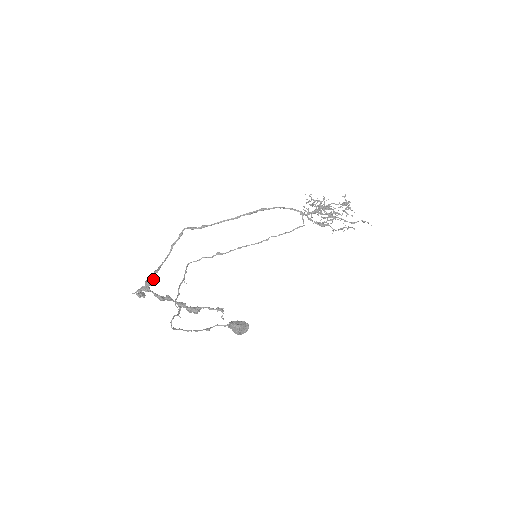
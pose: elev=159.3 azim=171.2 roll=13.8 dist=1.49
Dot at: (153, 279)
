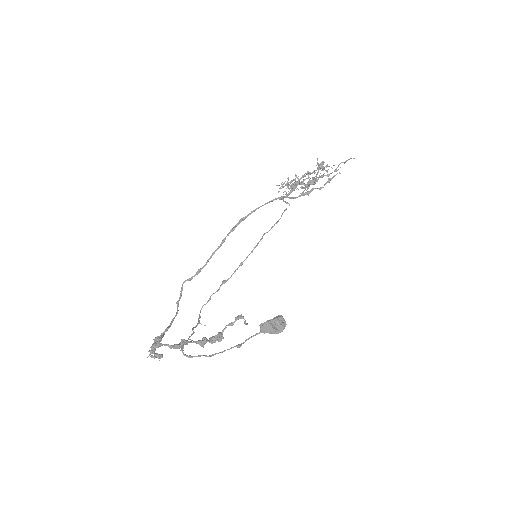
Dot at: (161, 333)
